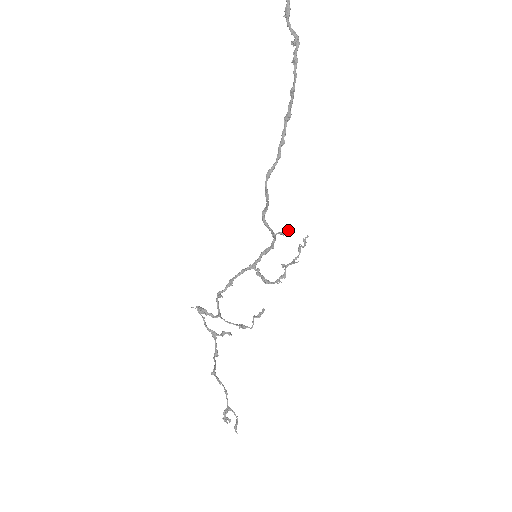
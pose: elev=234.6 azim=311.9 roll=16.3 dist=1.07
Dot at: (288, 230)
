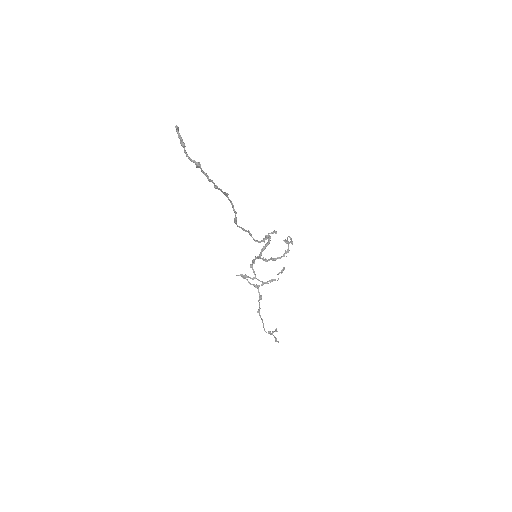
Dot at: (274, 232)
